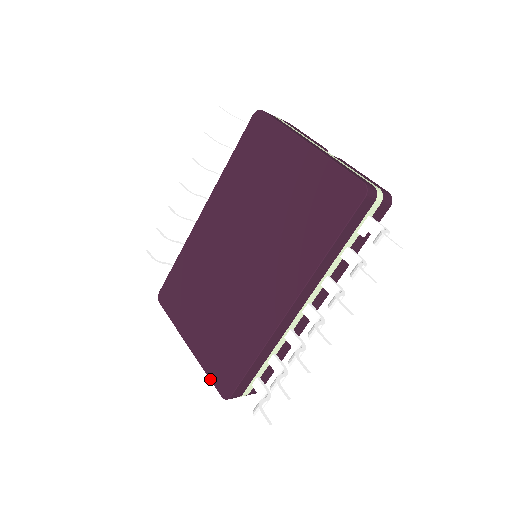
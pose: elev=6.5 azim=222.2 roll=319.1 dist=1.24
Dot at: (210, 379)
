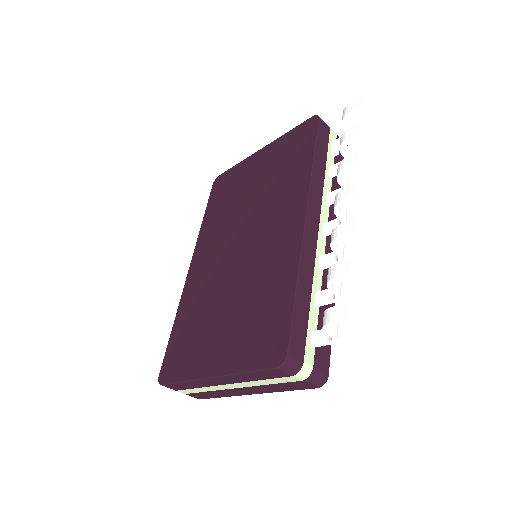
Dot at: (253, 370)
